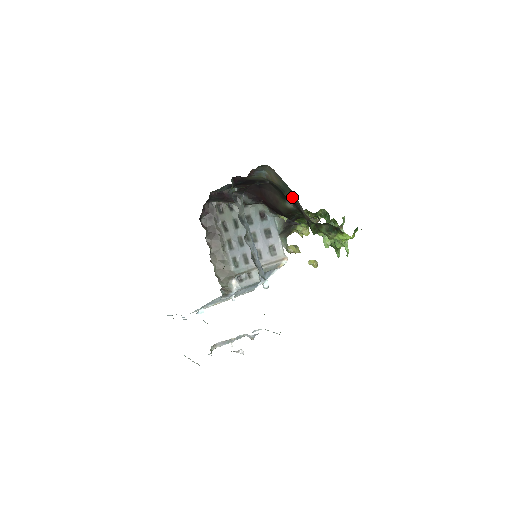
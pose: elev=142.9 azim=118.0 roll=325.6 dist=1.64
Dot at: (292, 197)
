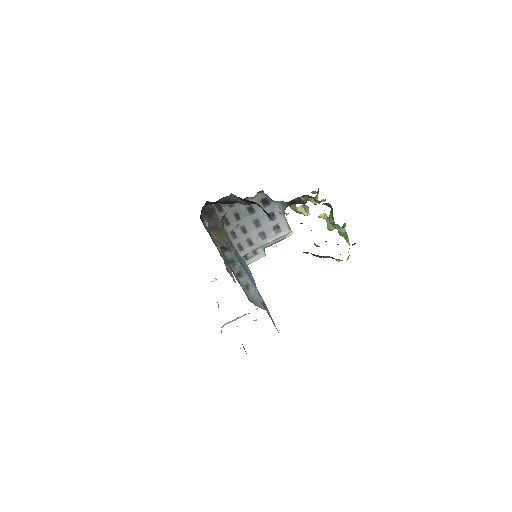
Dot at: occluded
